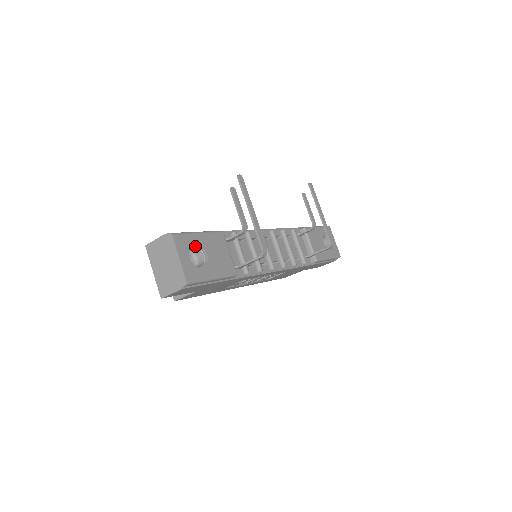
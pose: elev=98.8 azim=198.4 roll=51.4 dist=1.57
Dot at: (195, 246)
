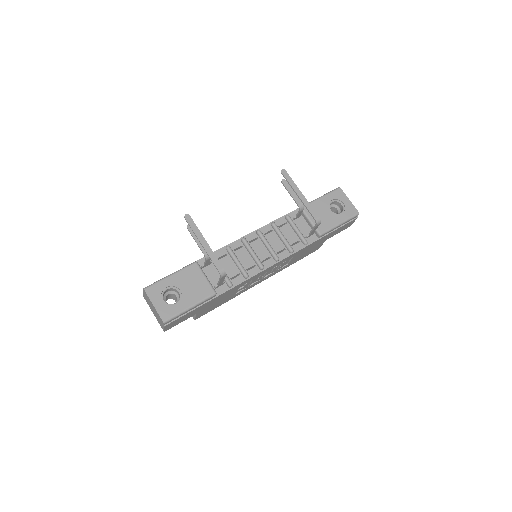
Dot at: (169, 288)
